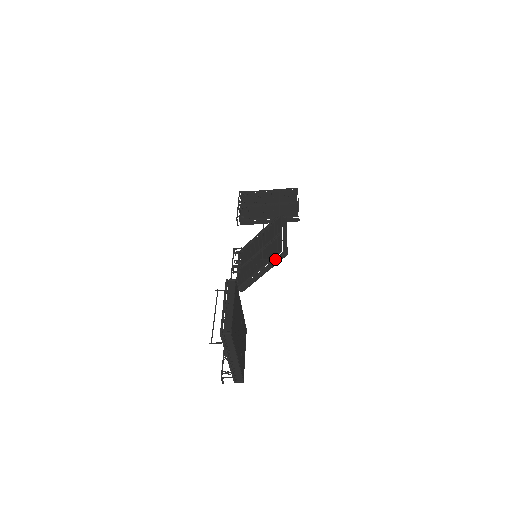
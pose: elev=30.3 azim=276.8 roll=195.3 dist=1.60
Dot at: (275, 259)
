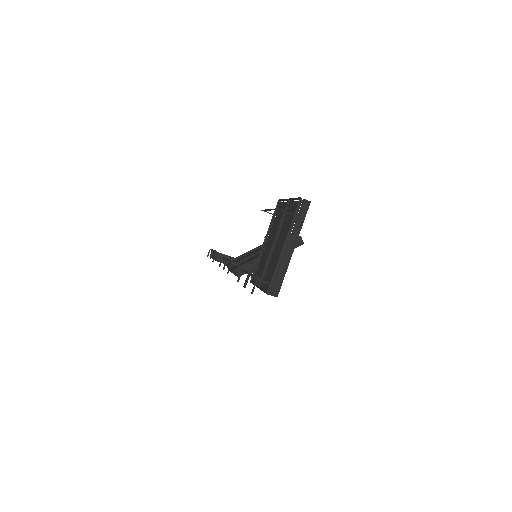
Dot at: occluded
